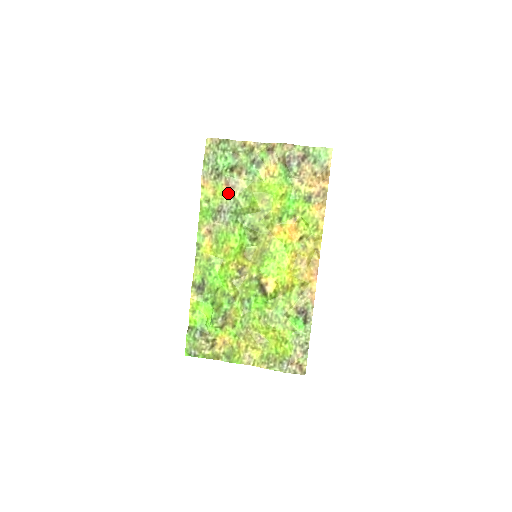
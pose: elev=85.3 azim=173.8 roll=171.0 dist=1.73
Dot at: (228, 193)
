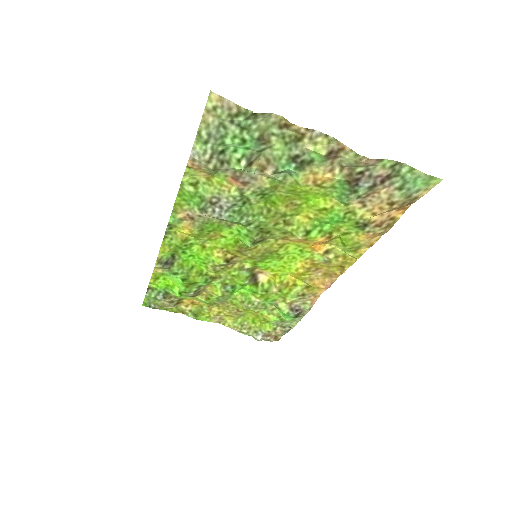
Dot at: (234, 187)
